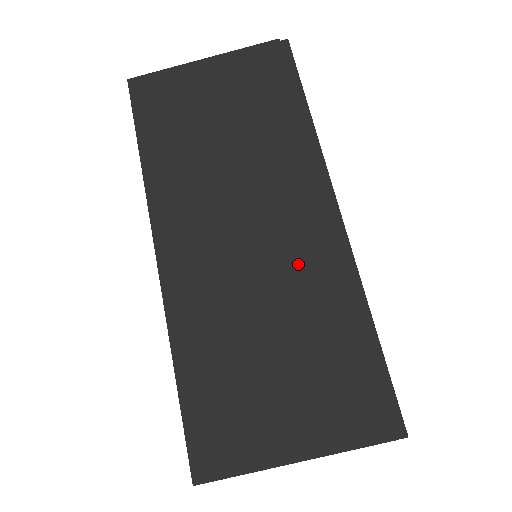
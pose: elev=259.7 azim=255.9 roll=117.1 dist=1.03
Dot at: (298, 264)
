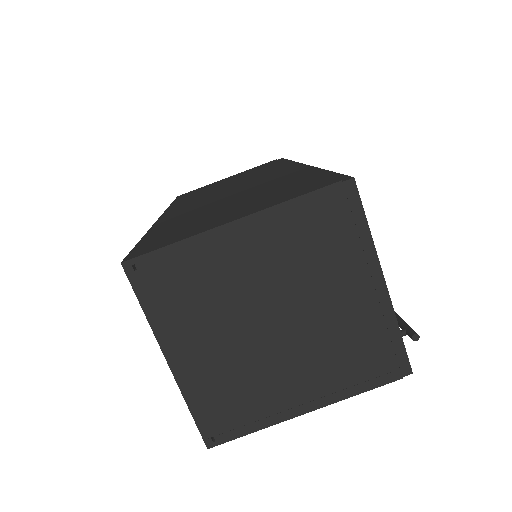
Dot at: (266, 181)
